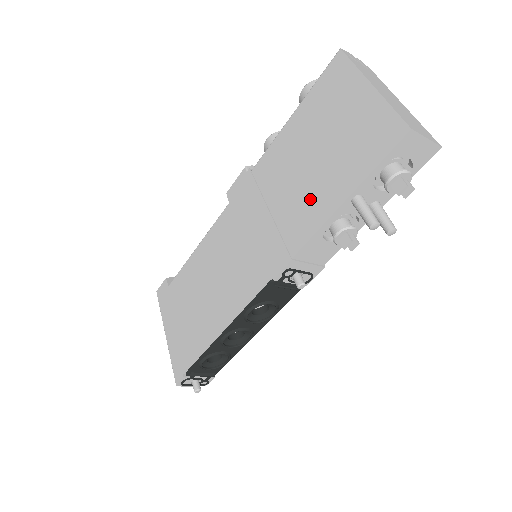
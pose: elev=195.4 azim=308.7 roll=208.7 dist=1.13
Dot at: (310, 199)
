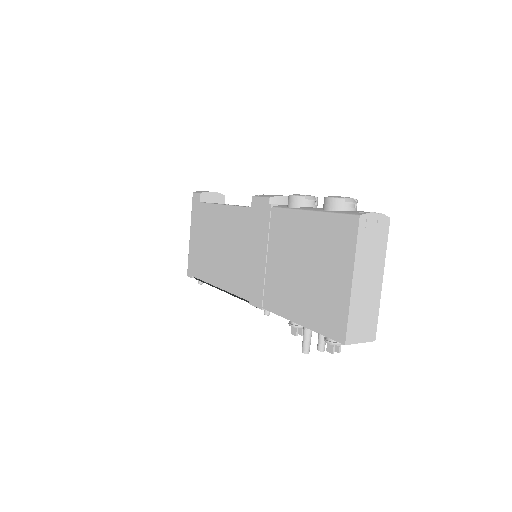
Dot at: (286, 292)
